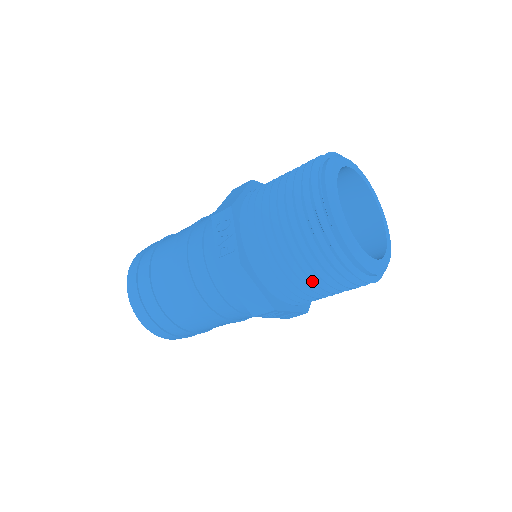
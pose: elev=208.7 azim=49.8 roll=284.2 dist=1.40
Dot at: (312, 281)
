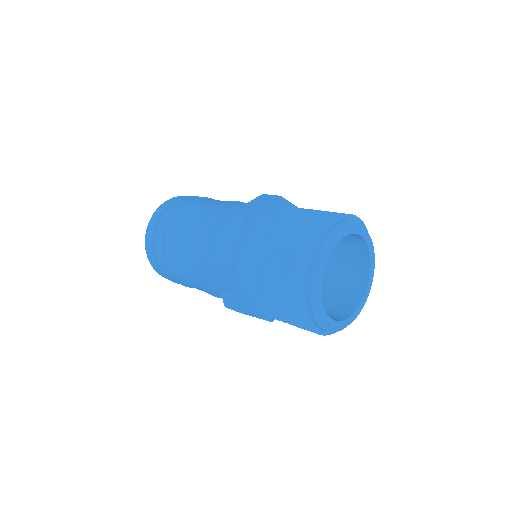
Dot at: occluded
